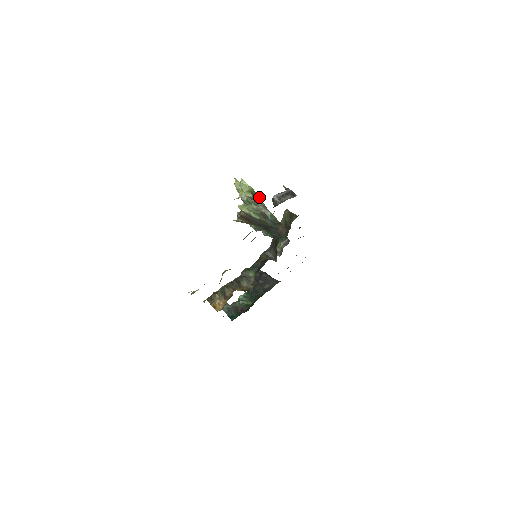
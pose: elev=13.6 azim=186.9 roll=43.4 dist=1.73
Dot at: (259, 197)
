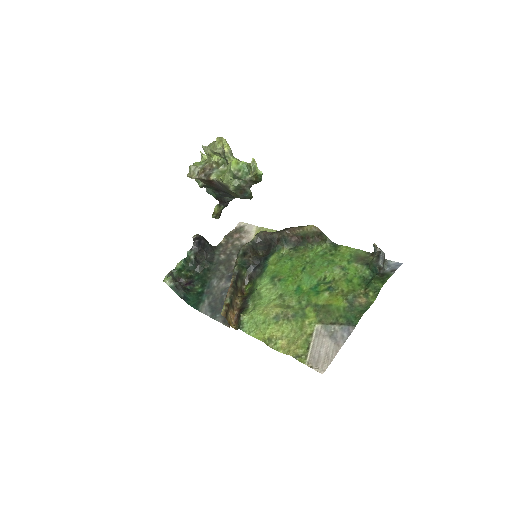
Dot at: (260, 181)
